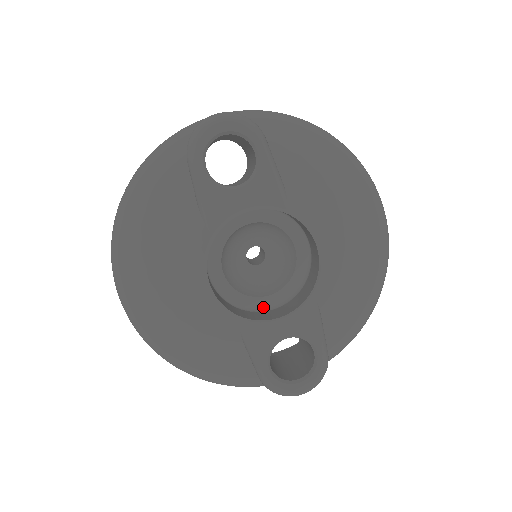
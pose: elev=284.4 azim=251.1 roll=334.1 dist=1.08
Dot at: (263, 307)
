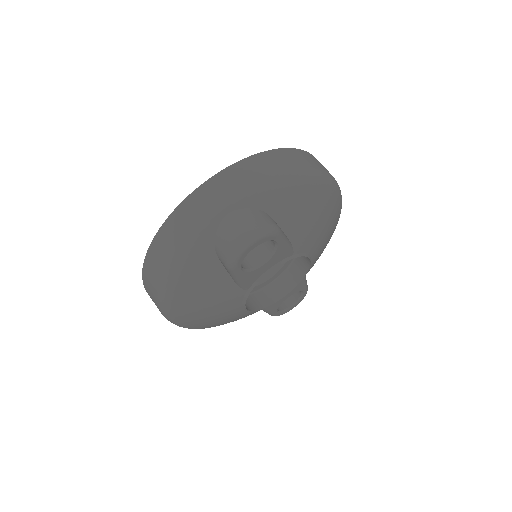
Dot at: (267, 284)
